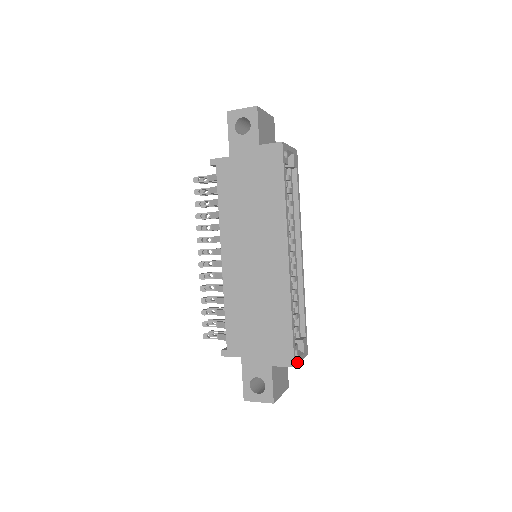
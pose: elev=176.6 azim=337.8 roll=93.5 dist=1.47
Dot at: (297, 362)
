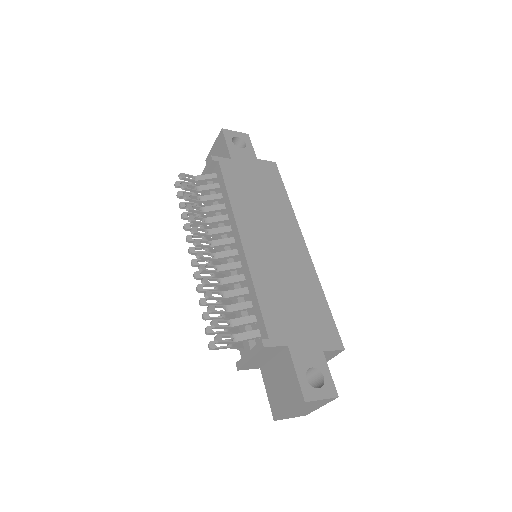
Dot at: occluded
